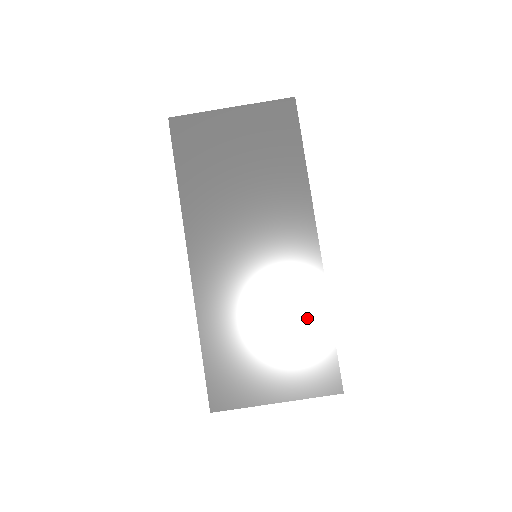
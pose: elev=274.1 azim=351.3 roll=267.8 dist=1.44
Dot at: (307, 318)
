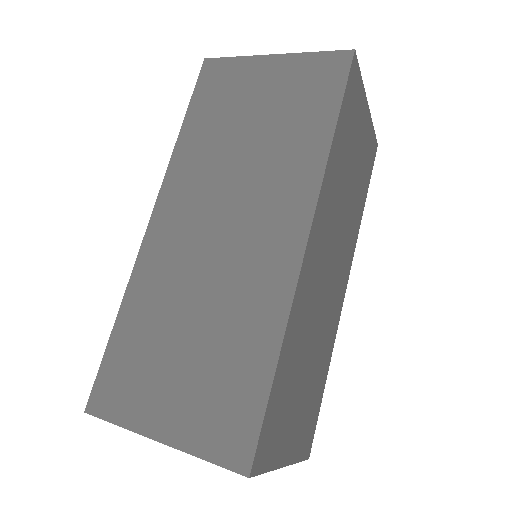
Dot at: (248, 339)
